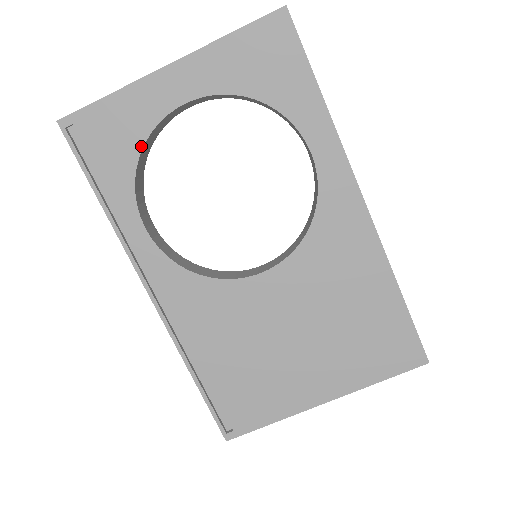
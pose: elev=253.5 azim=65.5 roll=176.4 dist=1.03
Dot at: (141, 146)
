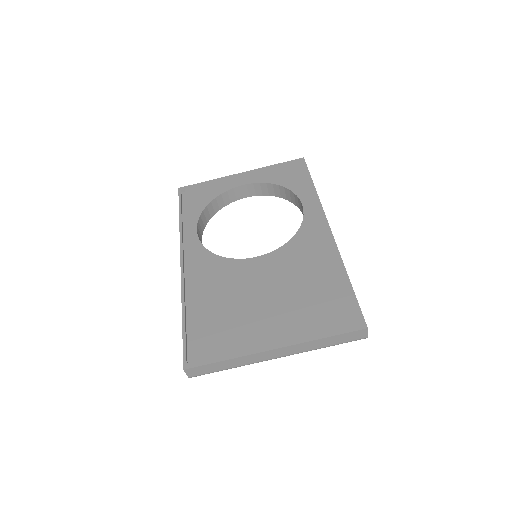
Dot at: (213, 198)
